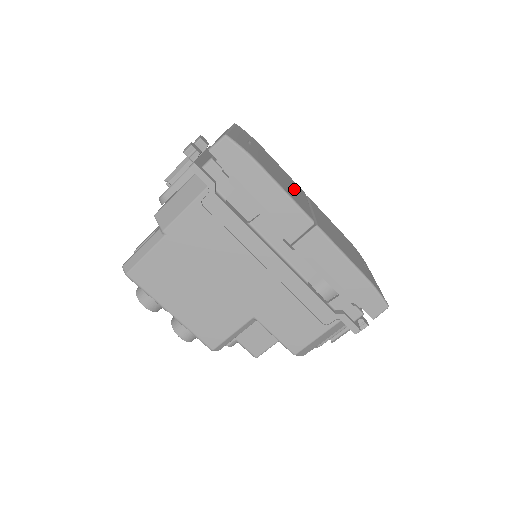
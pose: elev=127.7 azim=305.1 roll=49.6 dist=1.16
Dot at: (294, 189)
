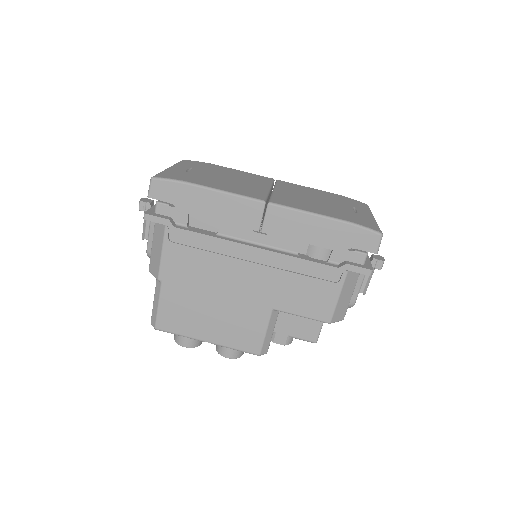
Dot at: (249, 183)
